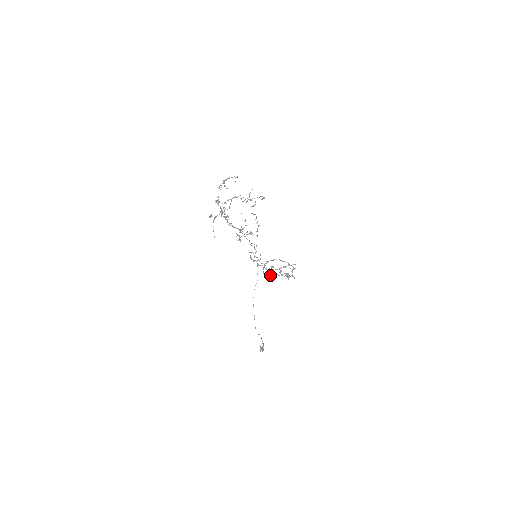
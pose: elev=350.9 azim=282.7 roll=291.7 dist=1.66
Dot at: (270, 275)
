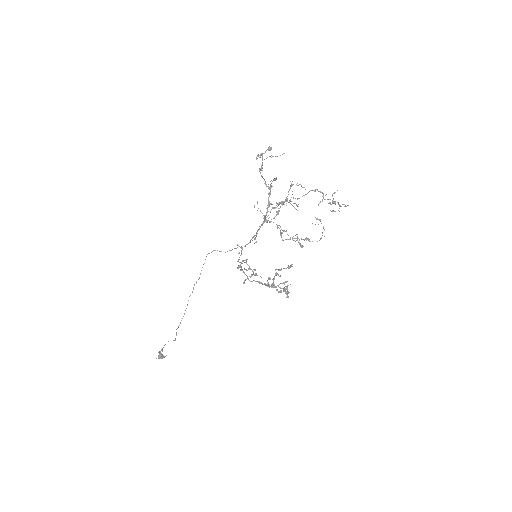
Dot at: (269, 286)
